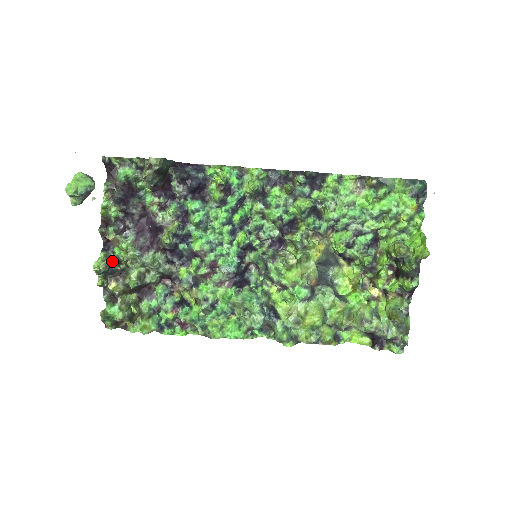
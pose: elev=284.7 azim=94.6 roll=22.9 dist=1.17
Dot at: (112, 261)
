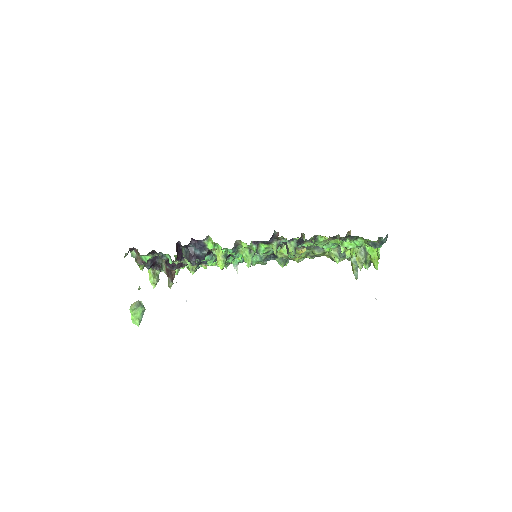
Dot at: (158, 272)
